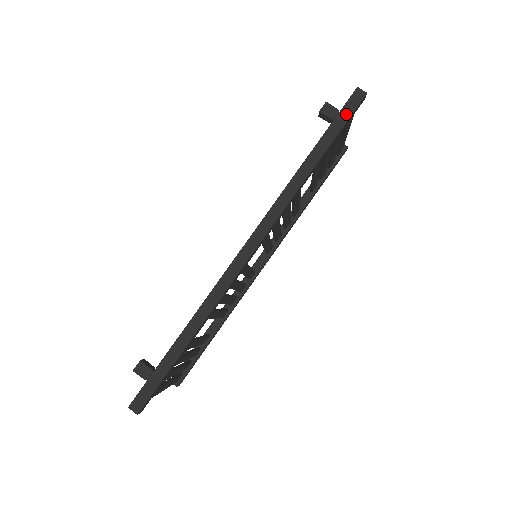
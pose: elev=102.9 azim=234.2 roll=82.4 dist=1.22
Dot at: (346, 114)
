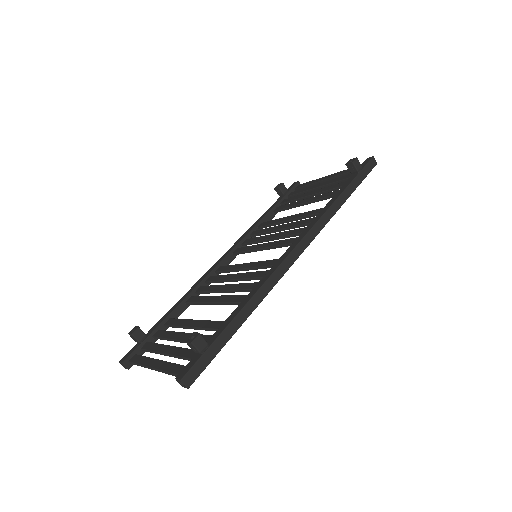
Dot at: (366, 172)
